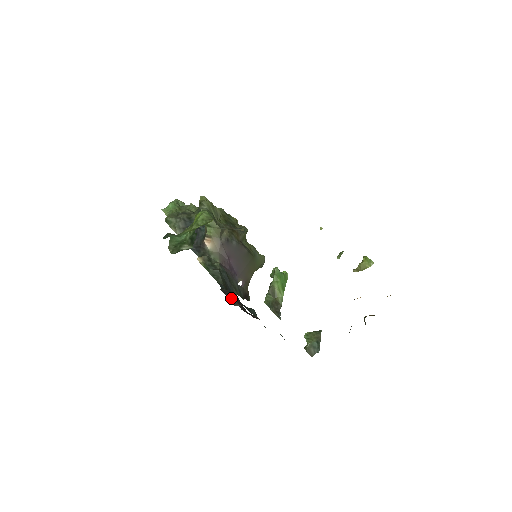
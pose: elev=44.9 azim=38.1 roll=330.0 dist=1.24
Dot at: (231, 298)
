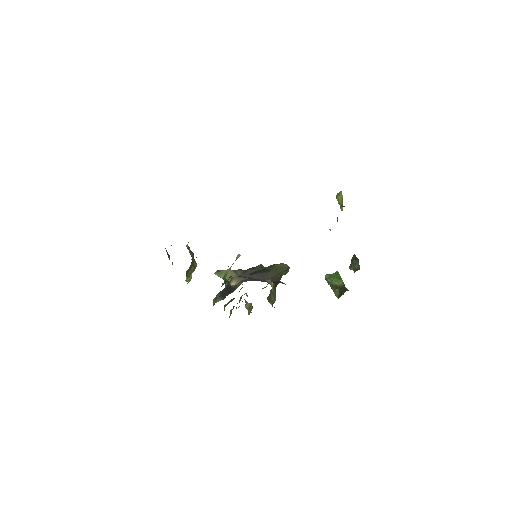
Dot at: occluded
